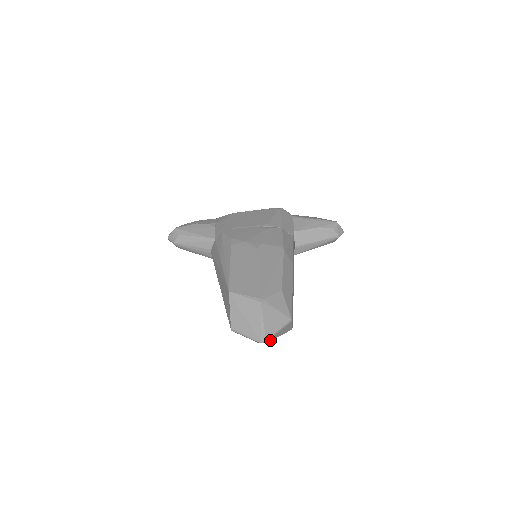
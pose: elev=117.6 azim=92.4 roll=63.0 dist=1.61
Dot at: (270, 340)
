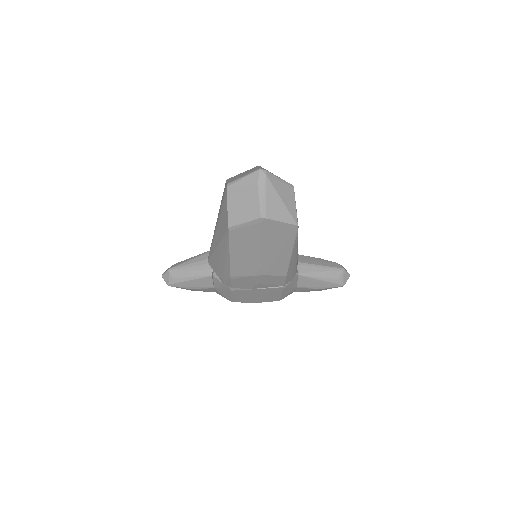
Dot at: (270, 181)
